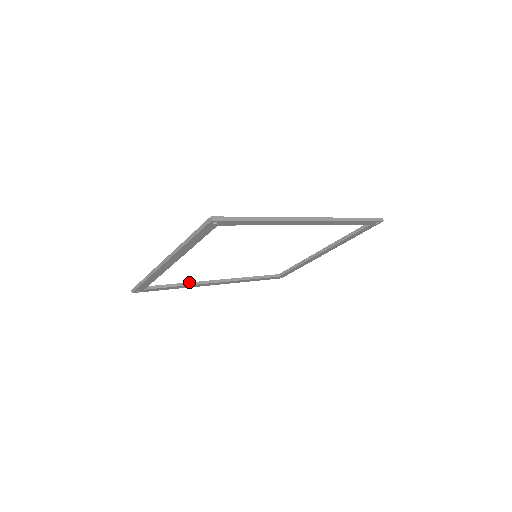
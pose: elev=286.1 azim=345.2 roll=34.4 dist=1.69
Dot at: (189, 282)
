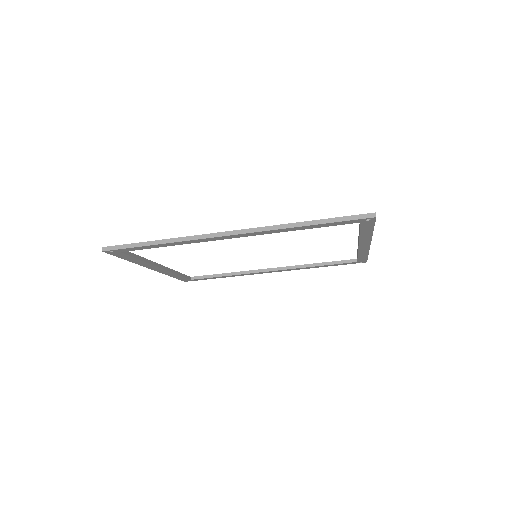
Dot at: occluded
